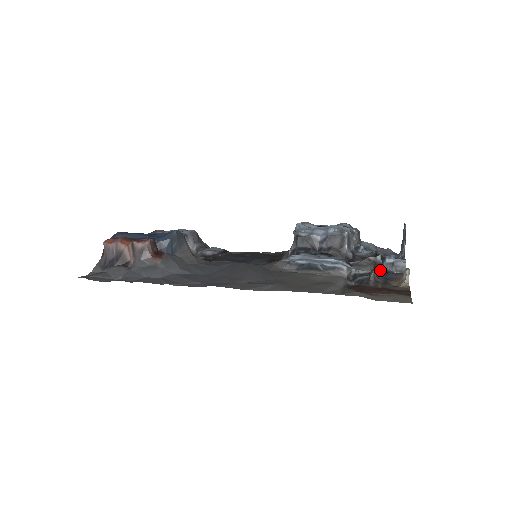
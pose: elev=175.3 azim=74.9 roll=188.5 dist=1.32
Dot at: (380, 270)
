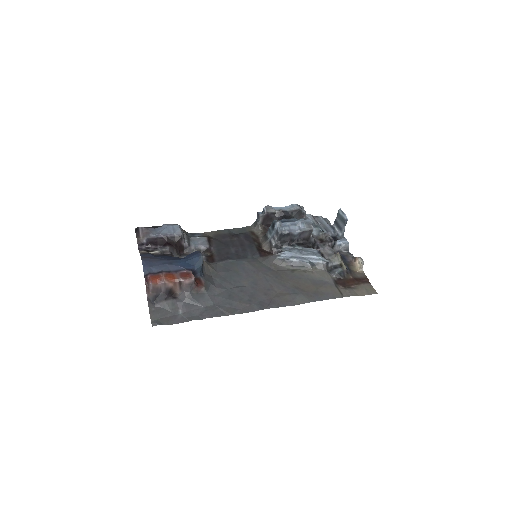
Dot at: (342, 259)
